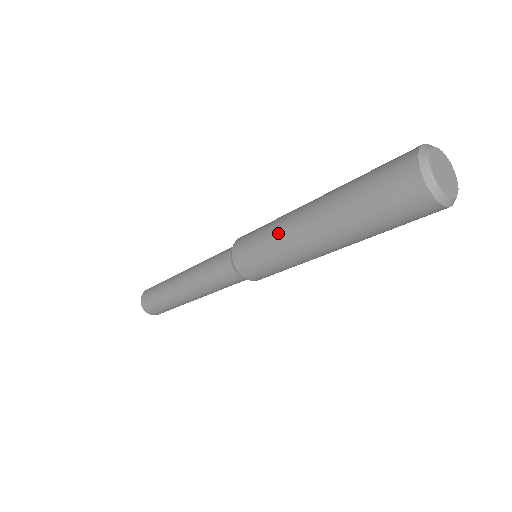
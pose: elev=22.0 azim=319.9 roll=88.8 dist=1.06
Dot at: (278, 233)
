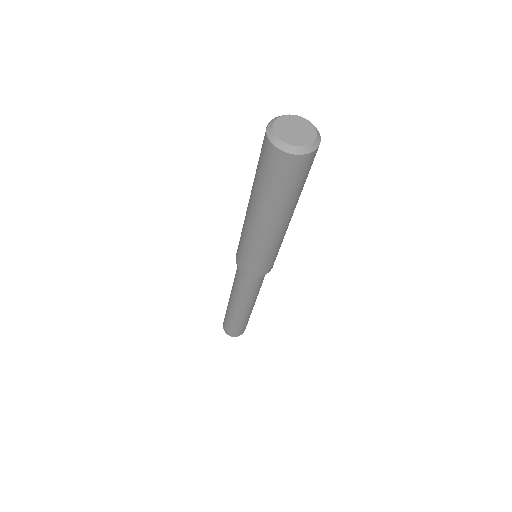
Dot at: (243, 224)
